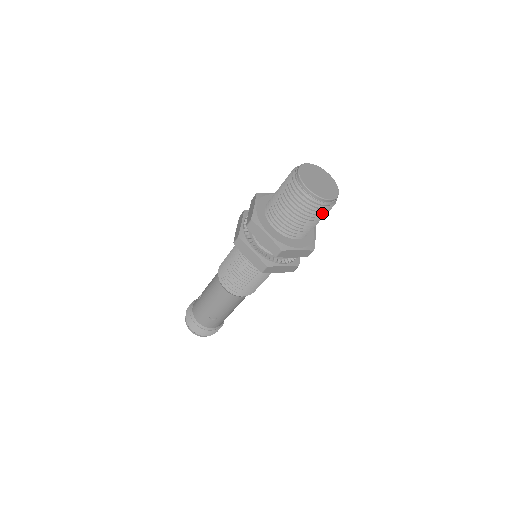
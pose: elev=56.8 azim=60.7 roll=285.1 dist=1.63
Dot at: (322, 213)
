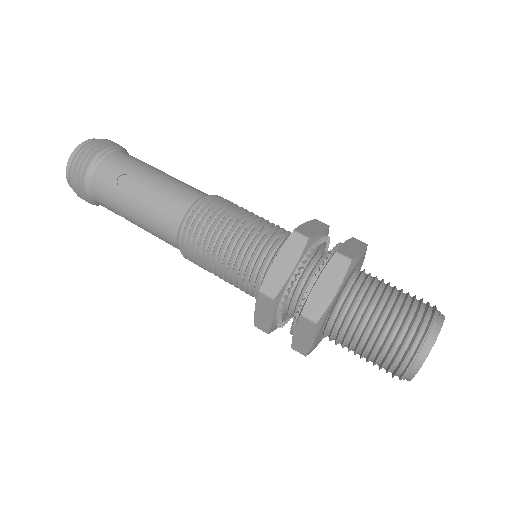
Dot at: occluded
